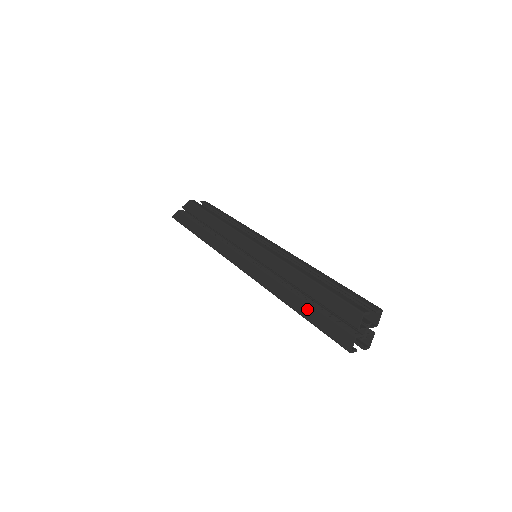
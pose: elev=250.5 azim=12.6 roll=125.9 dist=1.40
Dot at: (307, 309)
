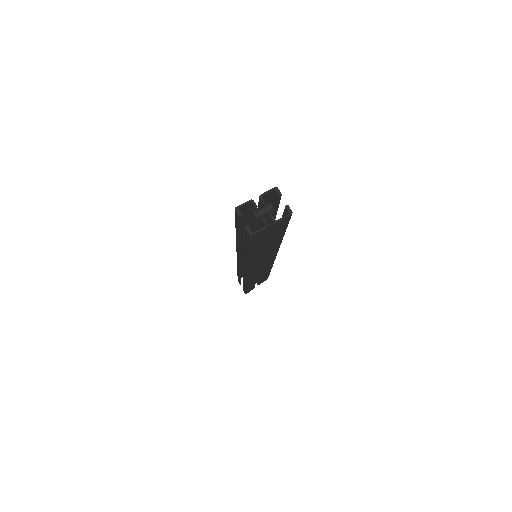
Dot at: (245, 223)
